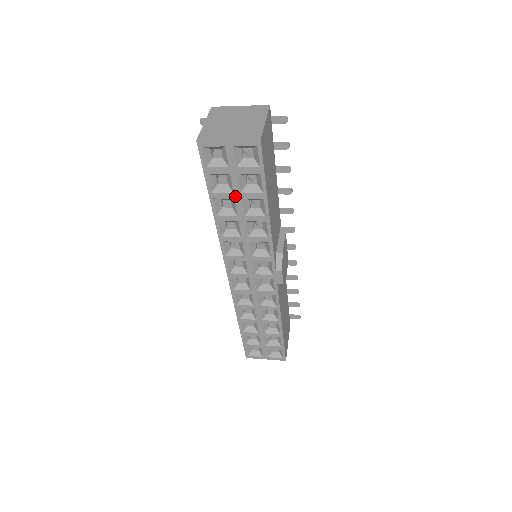
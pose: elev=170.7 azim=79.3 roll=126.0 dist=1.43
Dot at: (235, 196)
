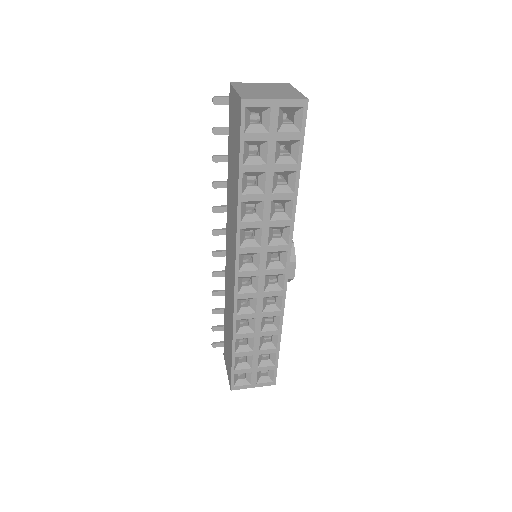
Dot at: (267, 169)
